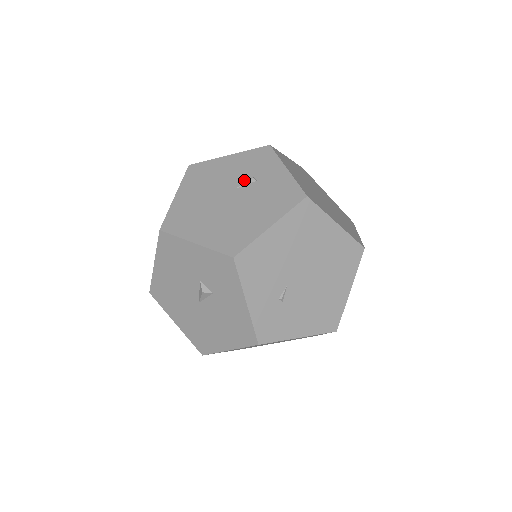
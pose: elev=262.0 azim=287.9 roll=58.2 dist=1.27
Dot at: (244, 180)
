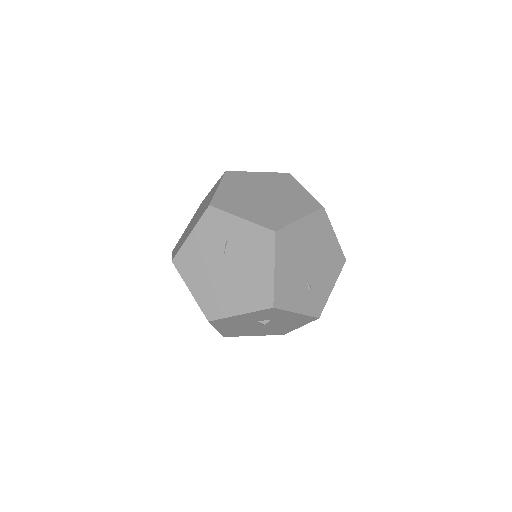
Dot at: (222, 248)
